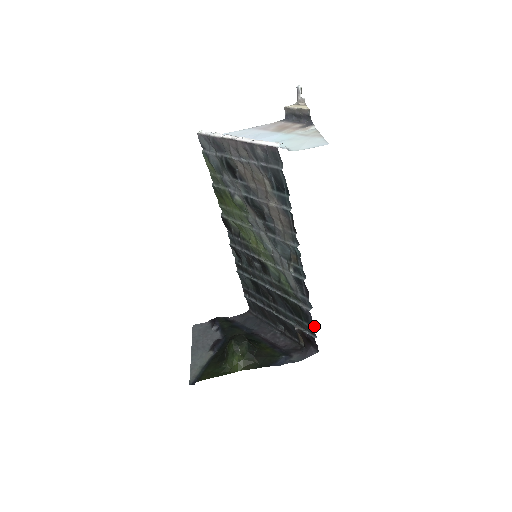
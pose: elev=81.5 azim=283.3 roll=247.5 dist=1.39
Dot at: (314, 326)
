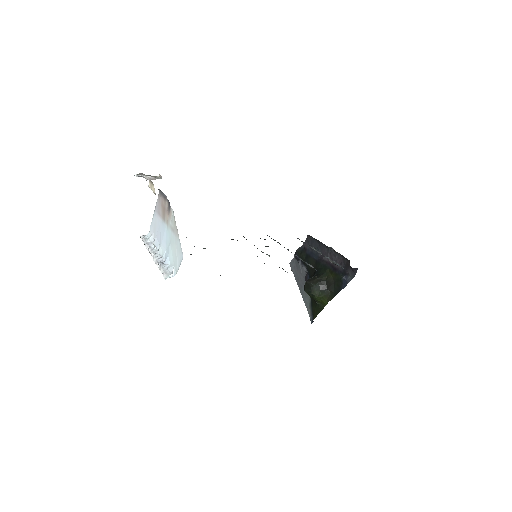
Dot at: occluded
